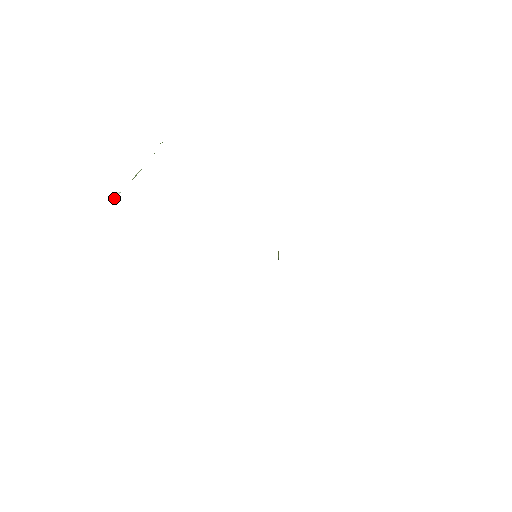
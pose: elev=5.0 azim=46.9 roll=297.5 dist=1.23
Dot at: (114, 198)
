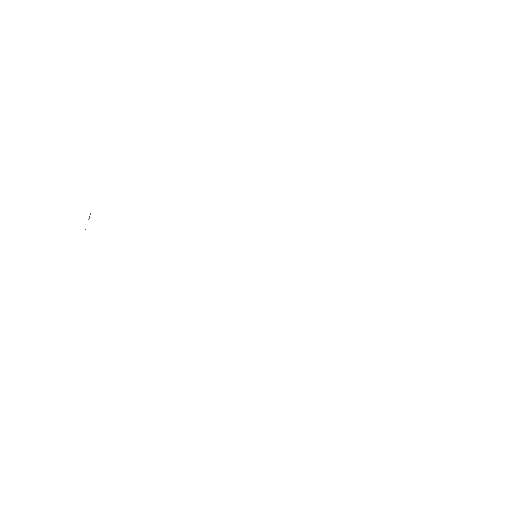
Dot at: (88, 219)
